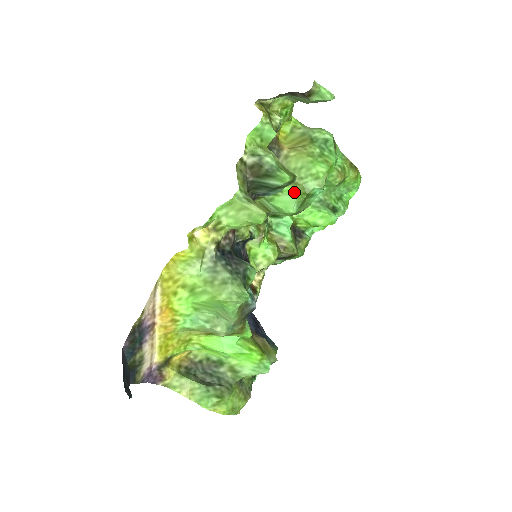
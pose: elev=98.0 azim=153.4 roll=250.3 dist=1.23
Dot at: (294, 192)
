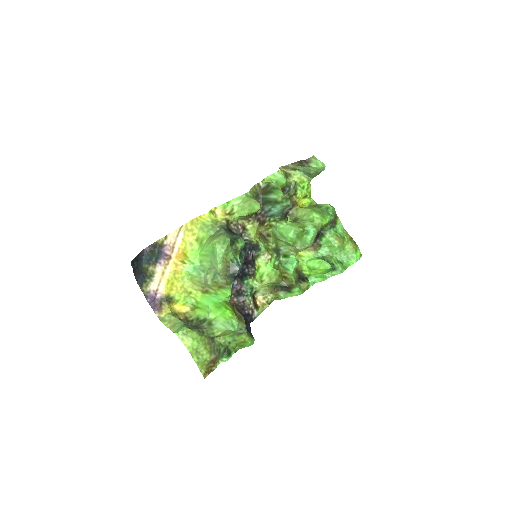
Dot at: (294, 224)
